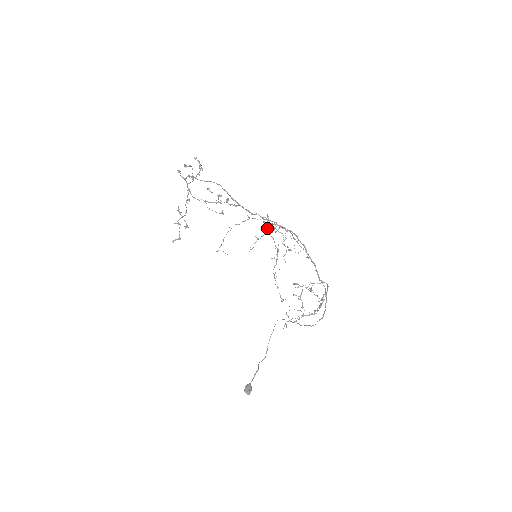
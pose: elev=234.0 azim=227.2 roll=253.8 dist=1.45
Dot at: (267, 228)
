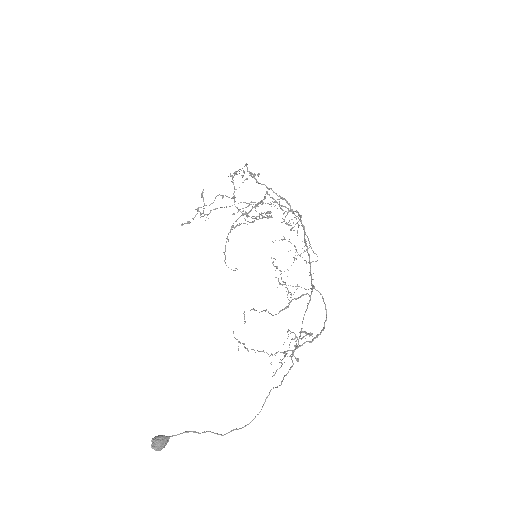
Dot at: occluded
